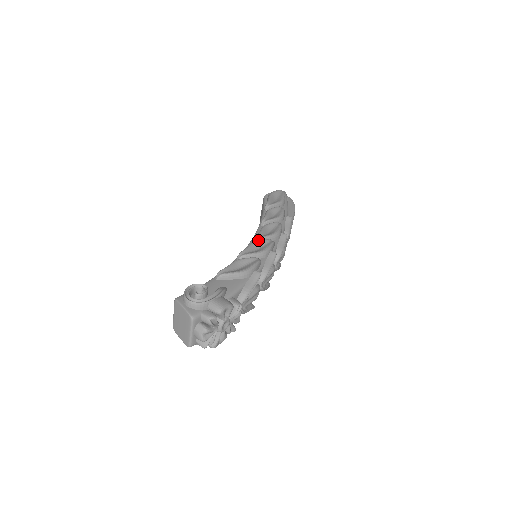
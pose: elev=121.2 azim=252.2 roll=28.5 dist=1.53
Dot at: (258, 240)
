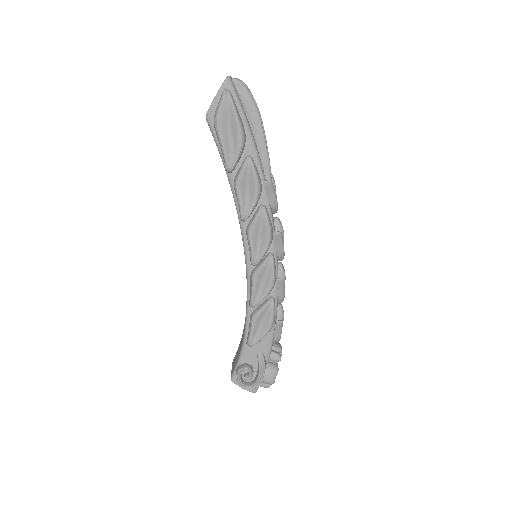
Dot at: (257, 271)
